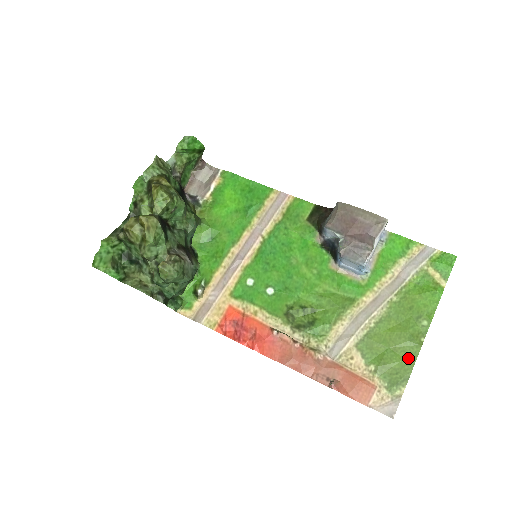
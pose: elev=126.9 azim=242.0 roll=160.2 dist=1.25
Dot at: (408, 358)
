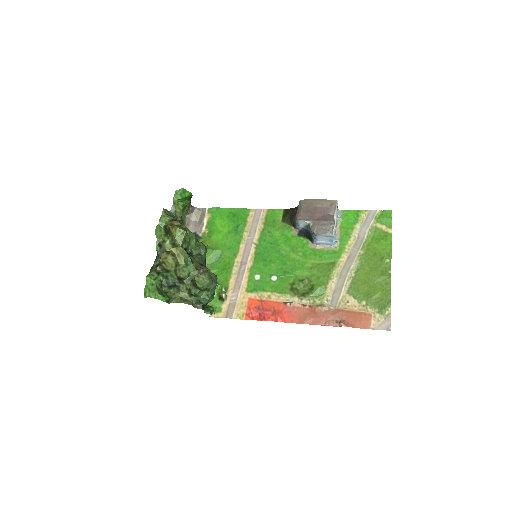
Dot at: (385, 287)
